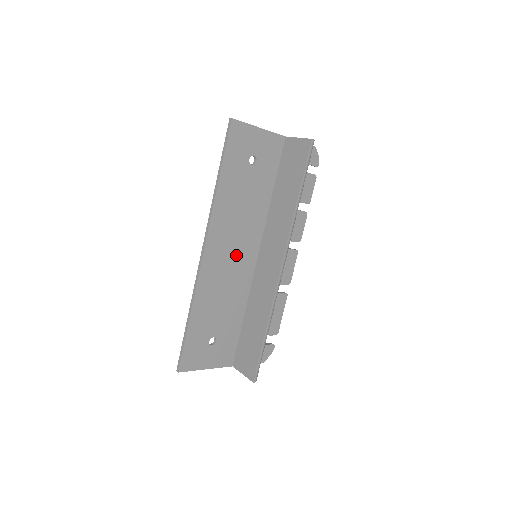
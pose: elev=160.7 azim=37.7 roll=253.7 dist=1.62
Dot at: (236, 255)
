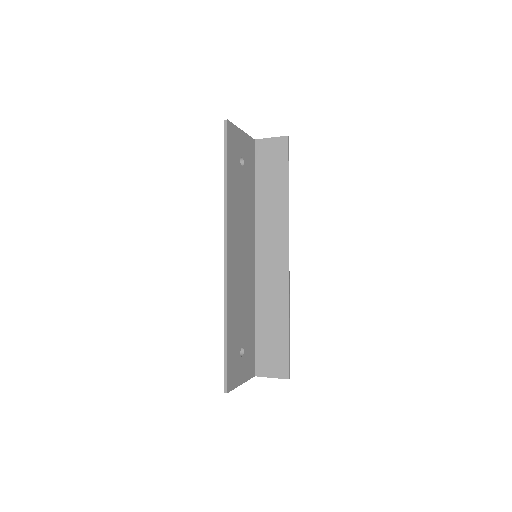
Dot at: (244, 257)
